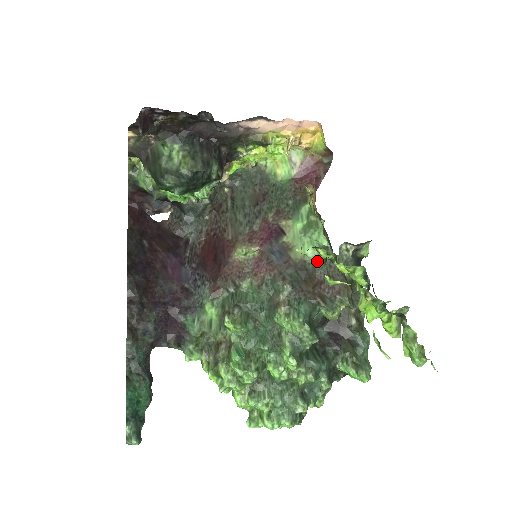
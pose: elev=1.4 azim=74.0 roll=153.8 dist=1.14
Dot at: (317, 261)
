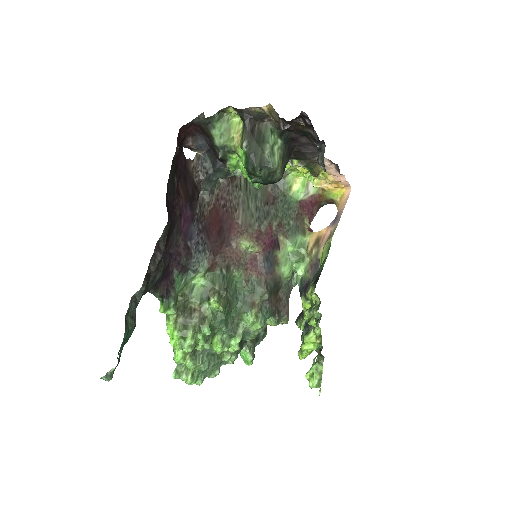
Dot at: (285, 281)
